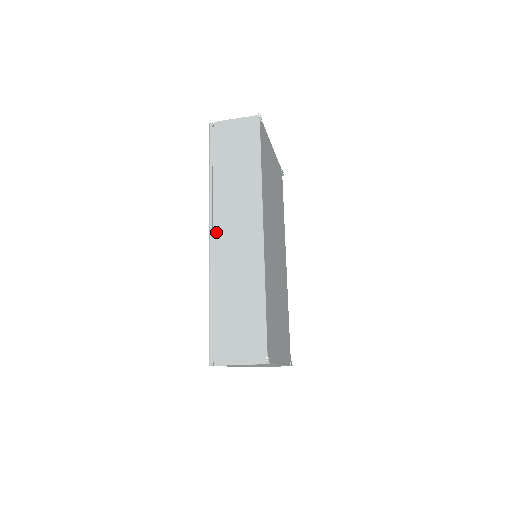
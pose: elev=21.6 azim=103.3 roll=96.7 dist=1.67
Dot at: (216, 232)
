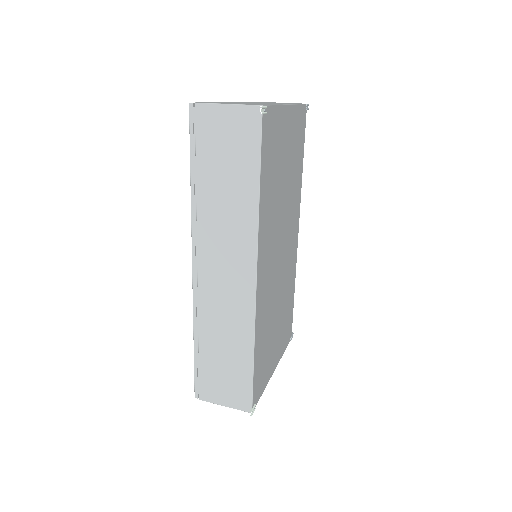
Dot at: (200, 267)
